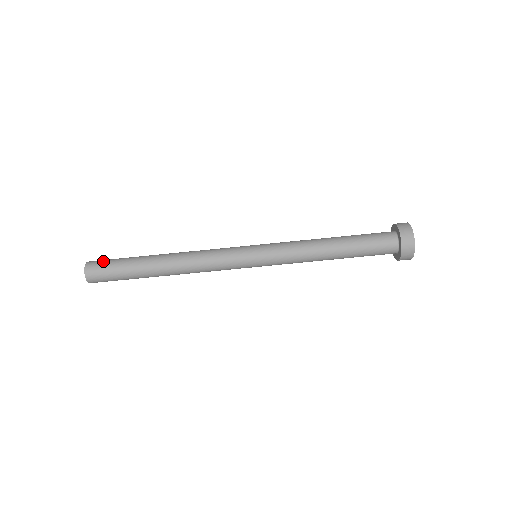
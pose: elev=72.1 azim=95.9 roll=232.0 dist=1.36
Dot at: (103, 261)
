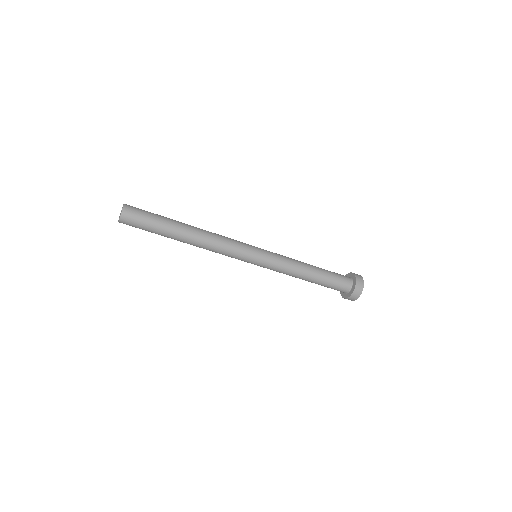
Dot at: occluded
